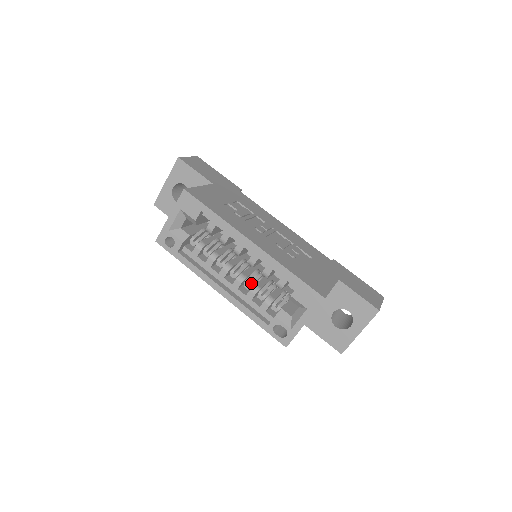
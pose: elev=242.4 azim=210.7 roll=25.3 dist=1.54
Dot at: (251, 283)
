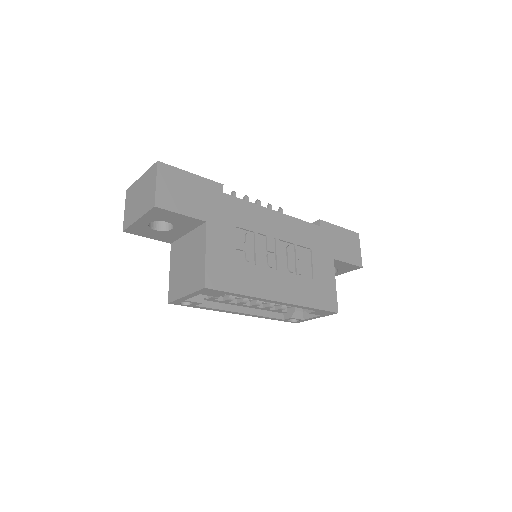
Dot at: occluded
